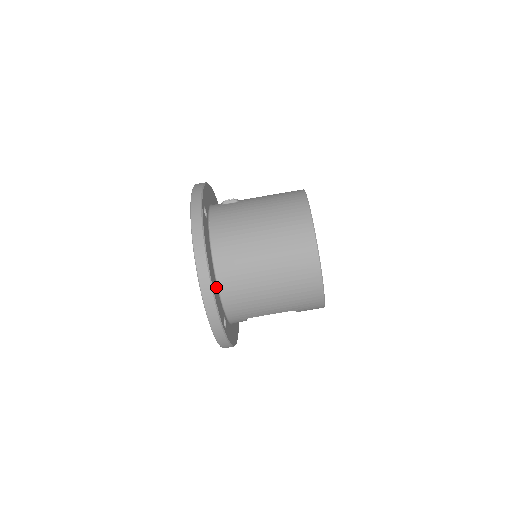
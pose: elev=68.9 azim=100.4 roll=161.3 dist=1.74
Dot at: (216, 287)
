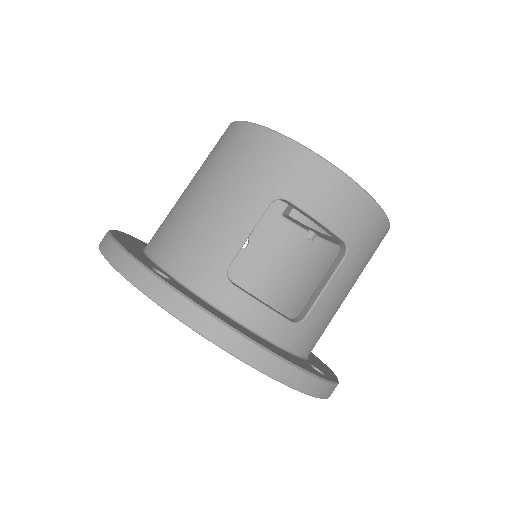
Dot at: (140, 252)
